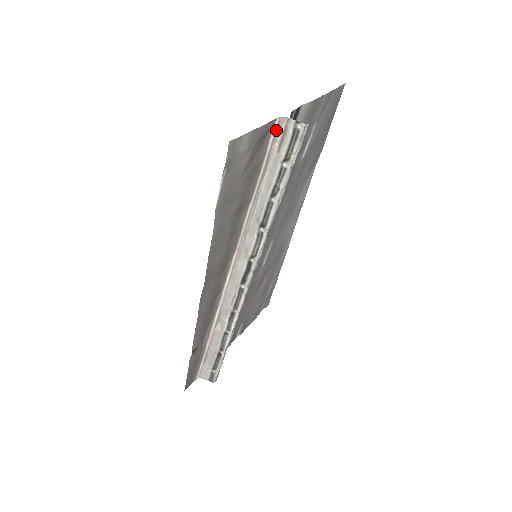
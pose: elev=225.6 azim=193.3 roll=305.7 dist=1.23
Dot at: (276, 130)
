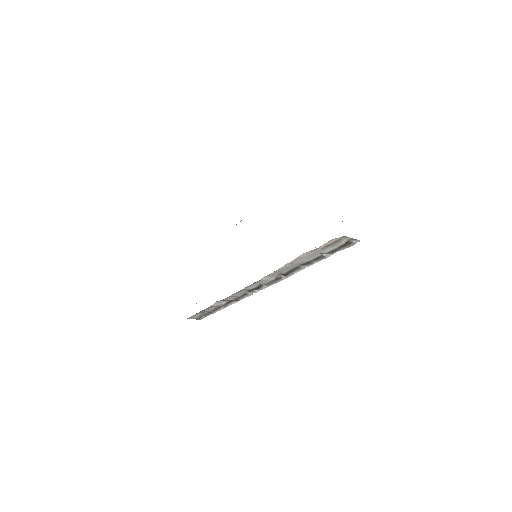
Dot at: occluded
